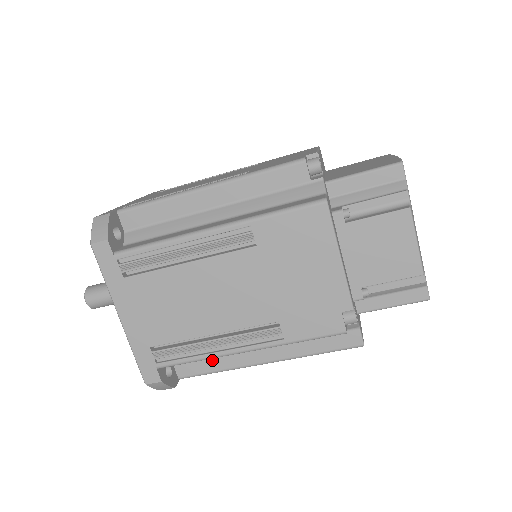
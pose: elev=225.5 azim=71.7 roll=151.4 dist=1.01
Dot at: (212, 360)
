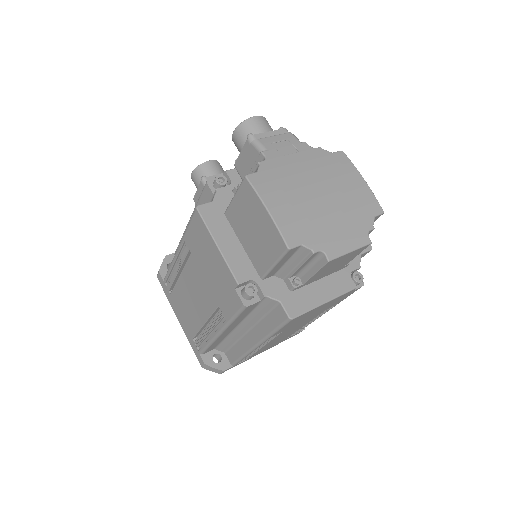
Dot at: occluded
